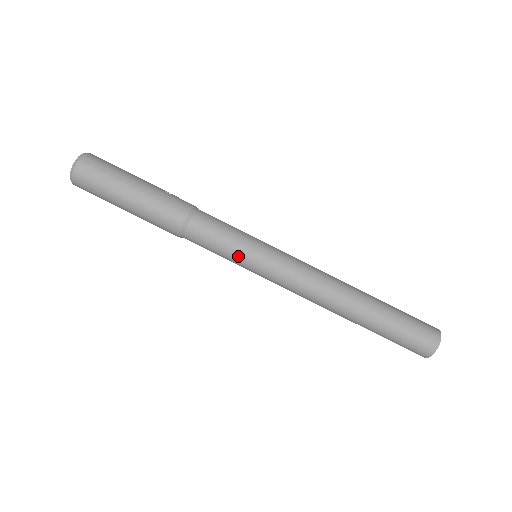
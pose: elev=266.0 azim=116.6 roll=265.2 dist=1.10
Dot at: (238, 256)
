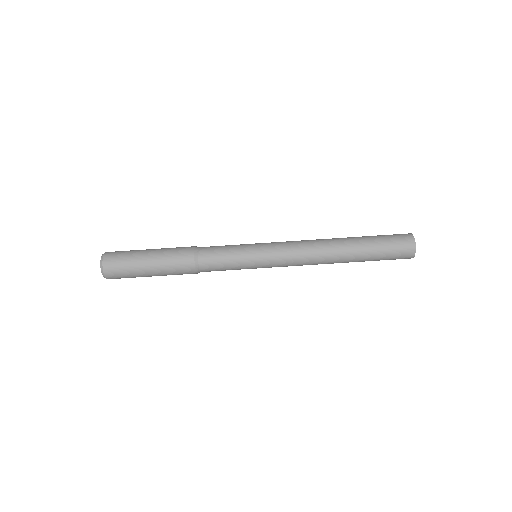
Dot at: (243, 254)
